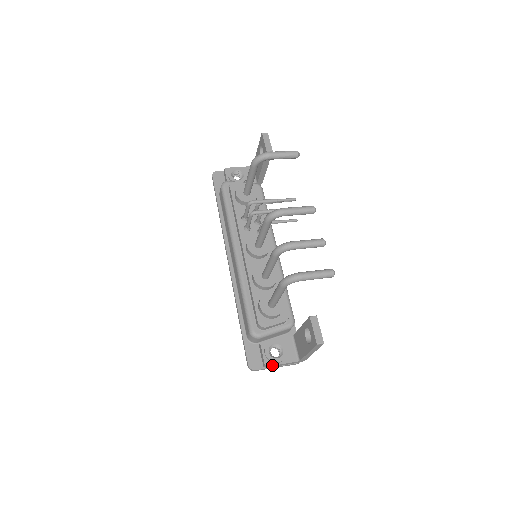
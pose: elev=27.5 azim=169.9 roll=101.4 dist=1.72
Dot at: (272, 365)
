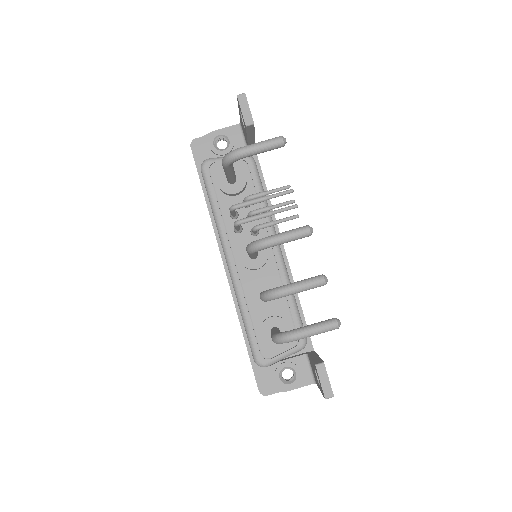
Dot at: (285, 391)
